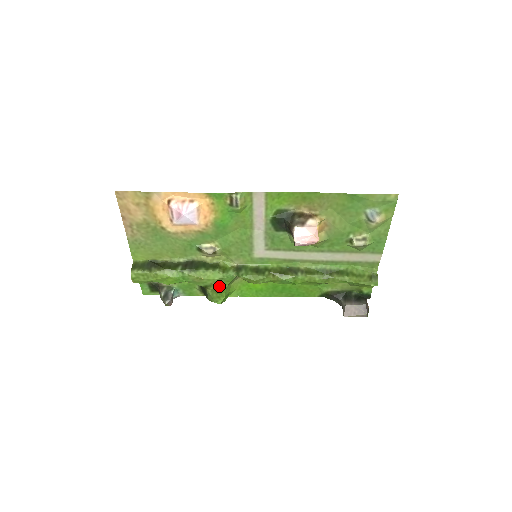
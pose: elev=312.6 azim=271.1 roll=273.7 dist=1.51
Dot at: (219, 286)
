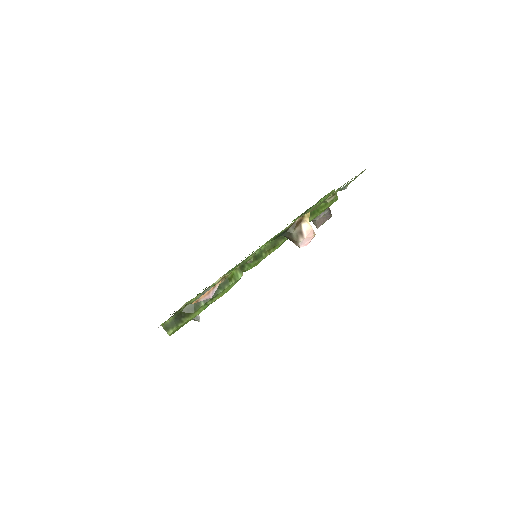
Dot at: occluded
